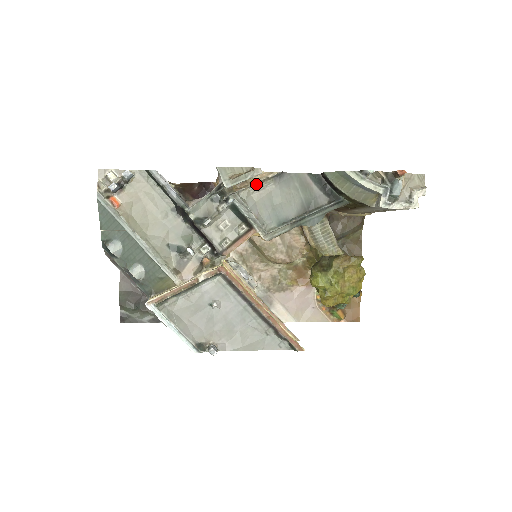
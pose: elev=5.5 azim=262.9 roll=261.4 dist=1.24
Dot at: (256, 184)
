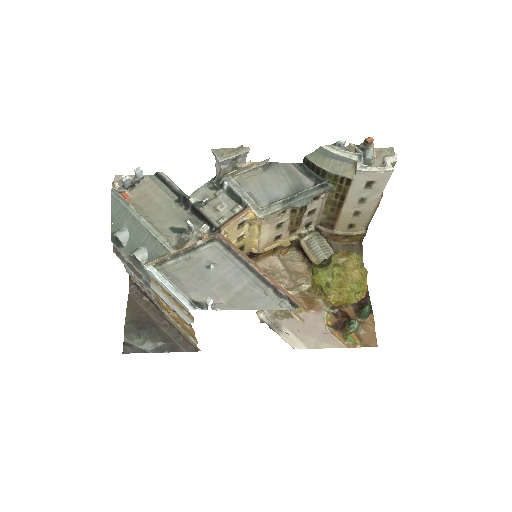
Dot at: (248, 171)
